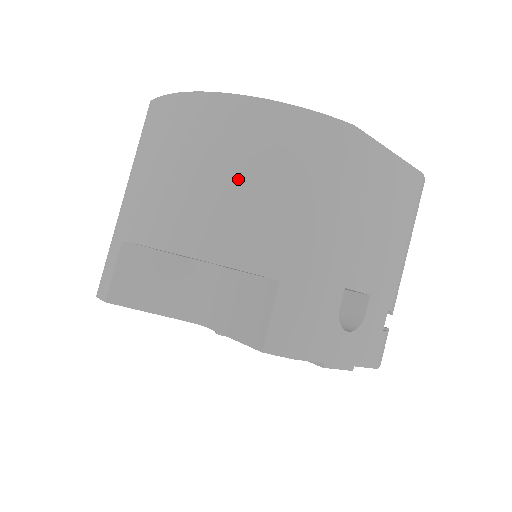
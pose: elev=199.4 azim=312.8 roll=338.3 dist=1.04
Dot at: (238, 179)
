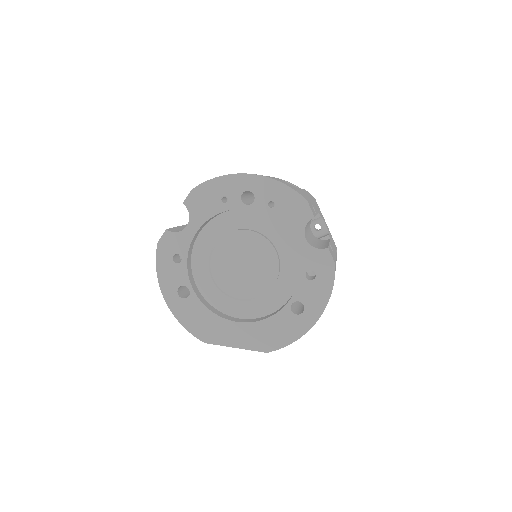
Dot at: occluded
